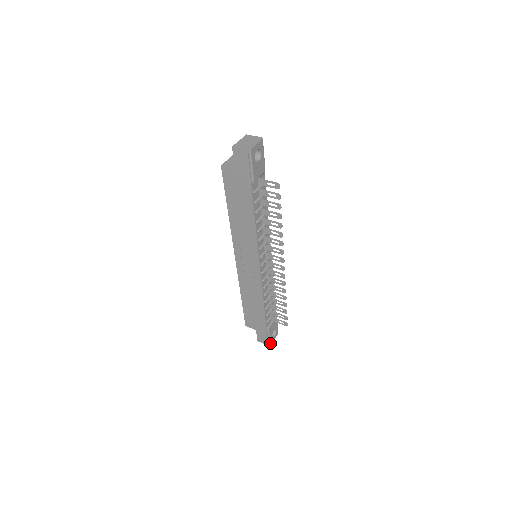
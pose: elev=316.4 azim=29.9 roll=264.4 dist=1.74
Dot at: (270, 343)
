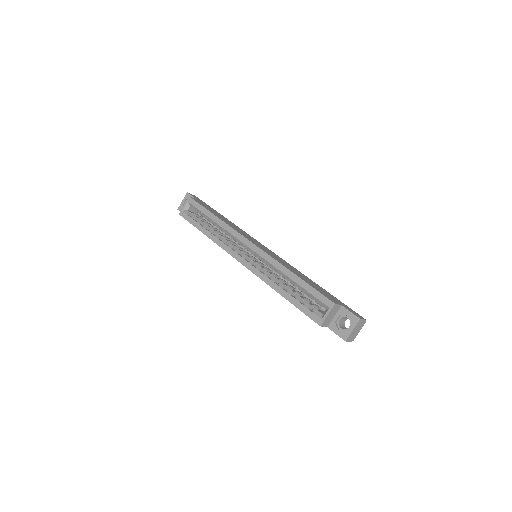
Dot at: occluded
